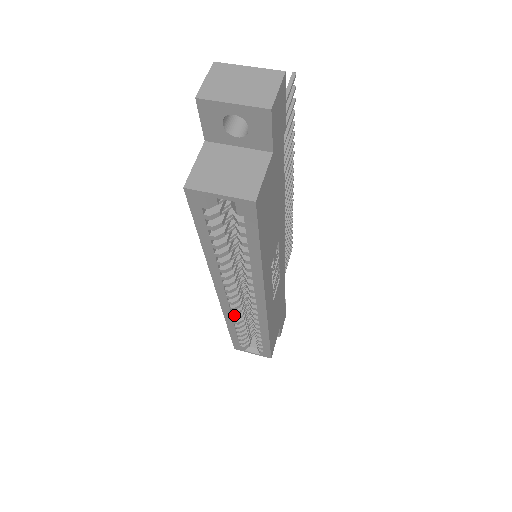
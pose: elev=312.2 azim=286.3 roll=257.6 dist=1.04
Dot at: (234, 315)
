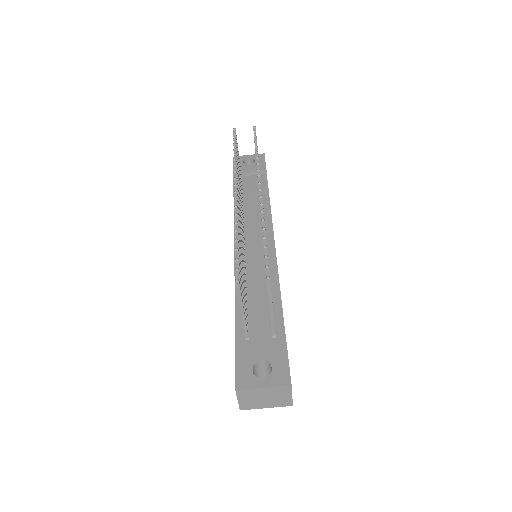
Dot at: occluded
